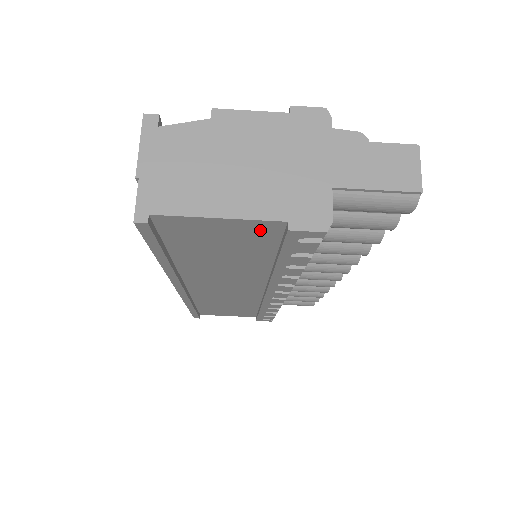
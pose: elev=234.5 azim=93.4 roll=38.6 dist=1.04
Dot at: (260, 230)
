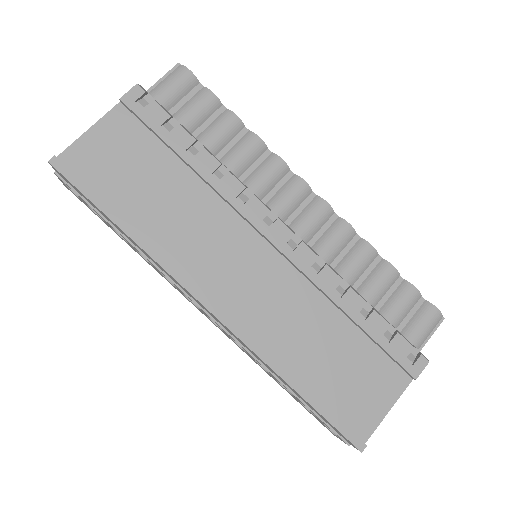
Dot at: (122, 125)
